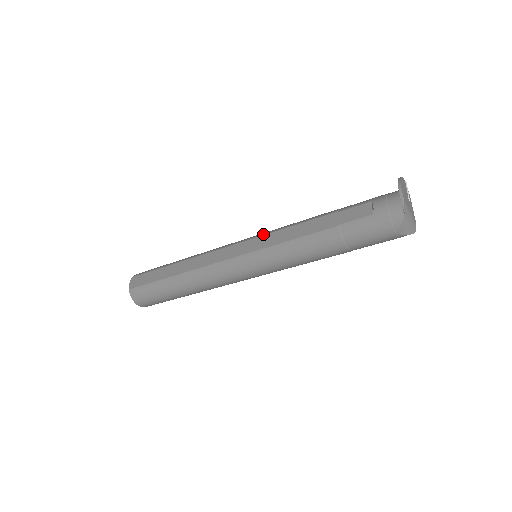
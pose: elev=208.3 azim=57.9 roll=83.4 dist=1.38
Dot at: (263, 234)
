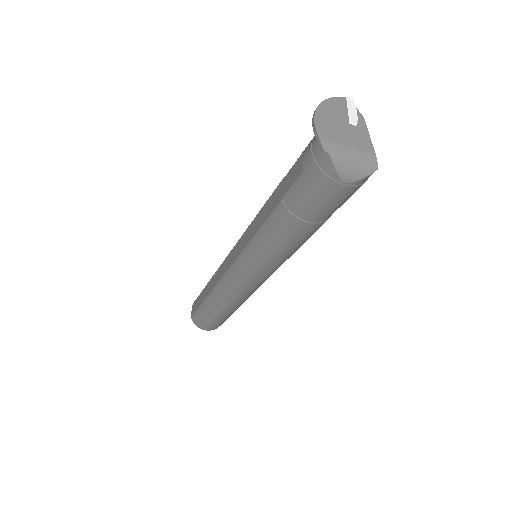
Dot at: occluded
